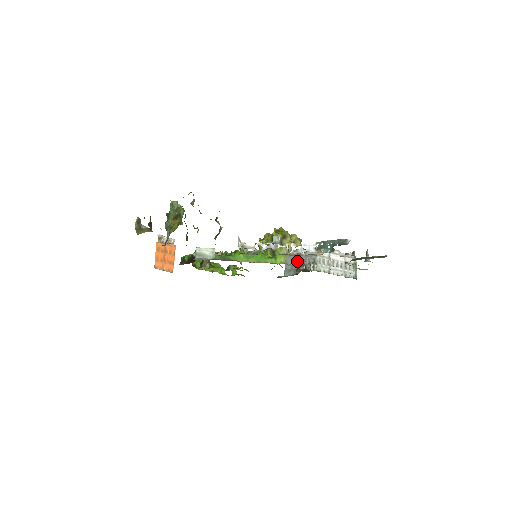
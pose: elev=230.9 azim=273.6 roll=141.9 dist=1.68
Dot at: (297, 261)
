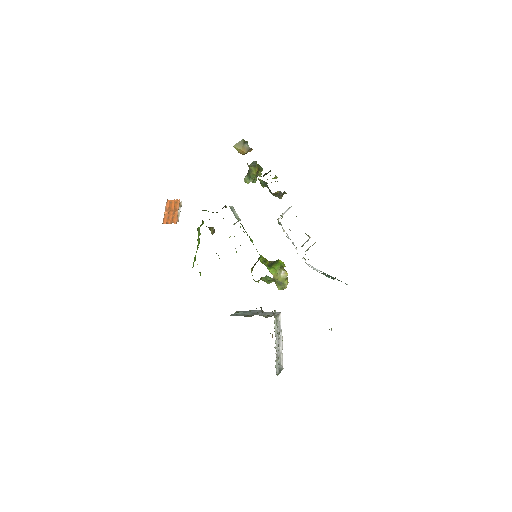
Dot at: (252, 313)
